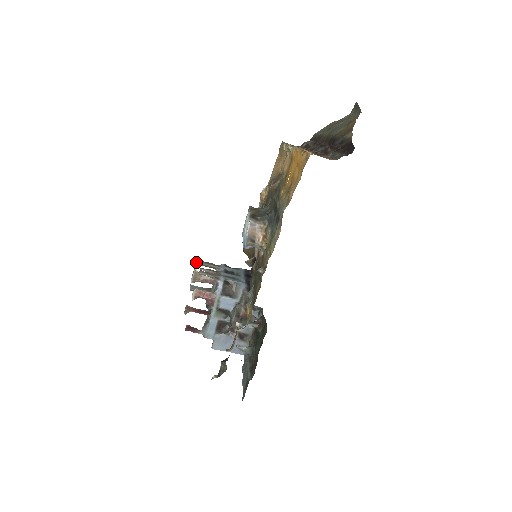
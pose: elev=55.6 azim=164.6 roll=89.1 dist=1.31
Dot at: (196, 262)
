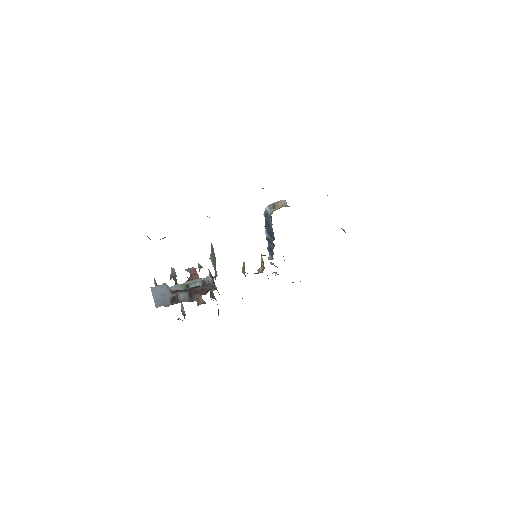
Dot at: occluded
